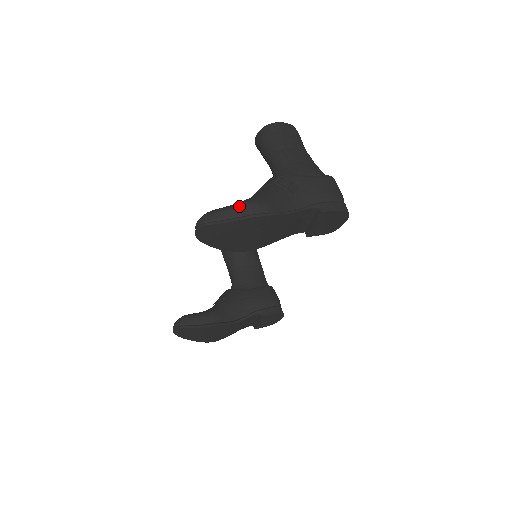
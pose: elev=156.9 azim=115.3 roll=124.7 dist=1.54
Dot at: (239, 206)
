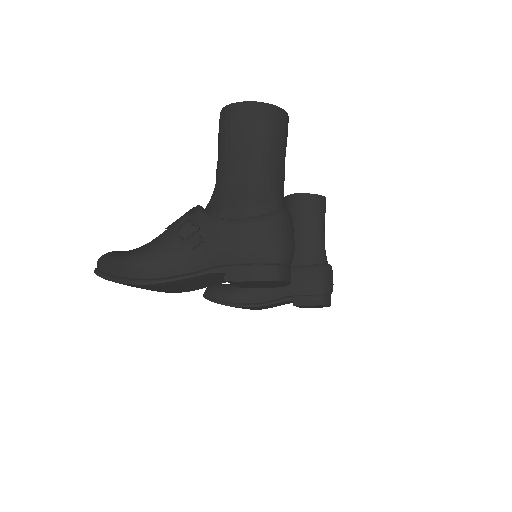
Dot at: (116, 263)
